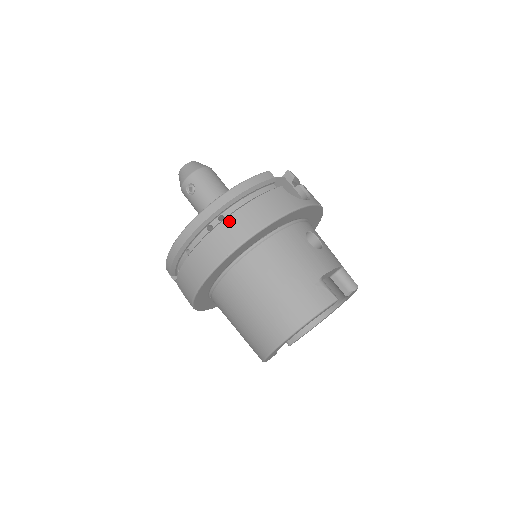
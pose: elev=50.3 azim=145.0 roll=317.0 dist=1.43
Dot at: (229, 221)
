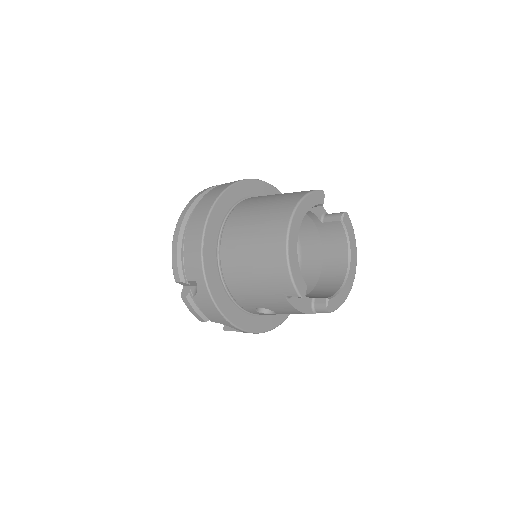
Dot at: (211, 191)
